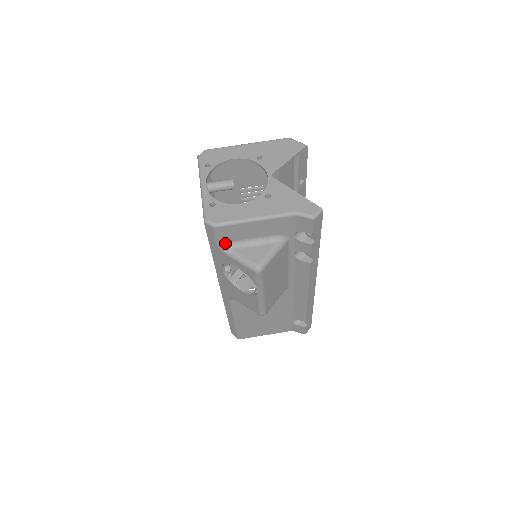
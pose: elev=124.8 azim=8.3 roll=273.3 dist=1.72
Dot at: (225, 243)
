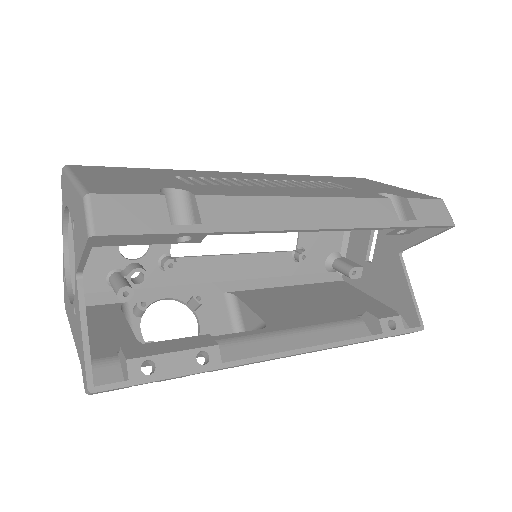
Dot at: occluded
